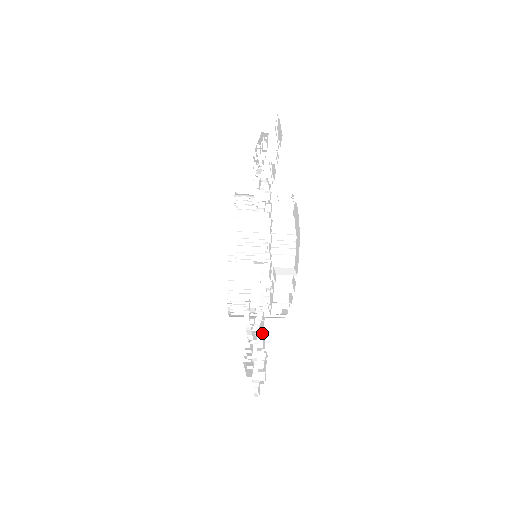
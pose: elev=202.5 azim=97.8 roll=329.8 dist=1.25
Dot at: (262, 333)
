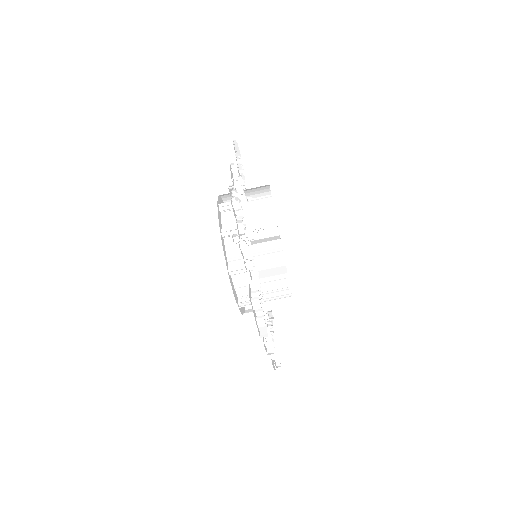
Dot at: occluded
